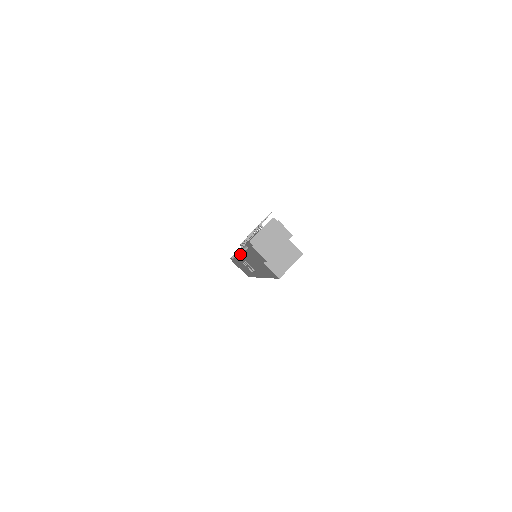
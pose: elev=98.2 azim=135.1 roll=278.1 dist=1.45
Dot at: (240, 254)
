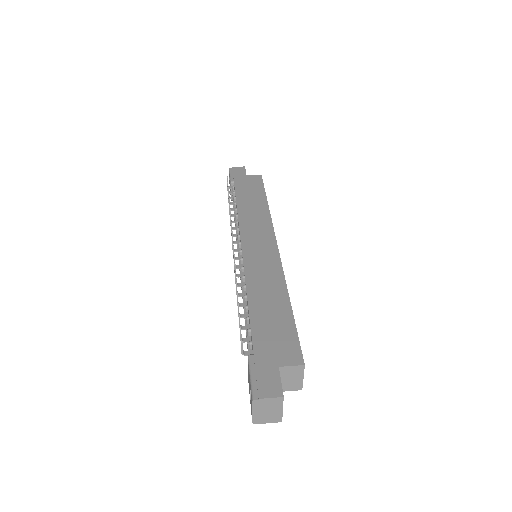
Dot at: occluded
